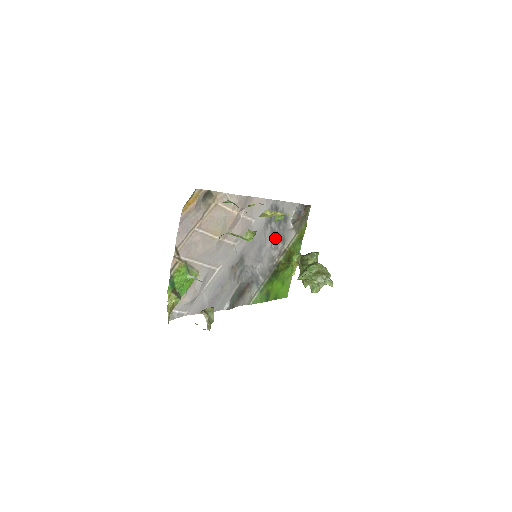
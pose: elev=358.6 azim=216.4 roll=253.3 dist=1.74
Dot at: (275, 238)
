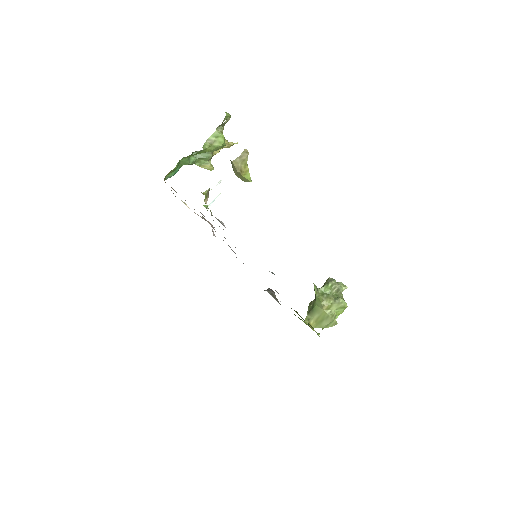
Dot at: occluded
